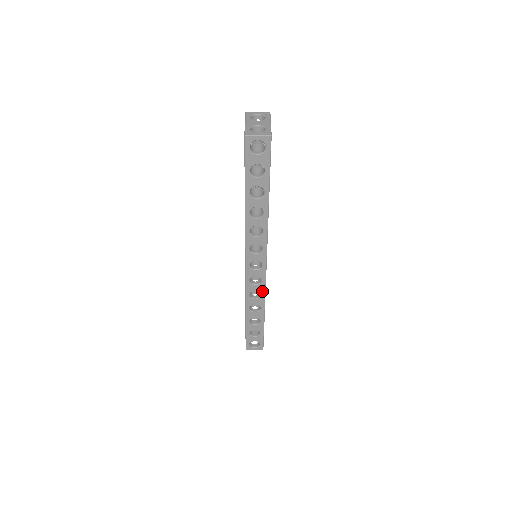
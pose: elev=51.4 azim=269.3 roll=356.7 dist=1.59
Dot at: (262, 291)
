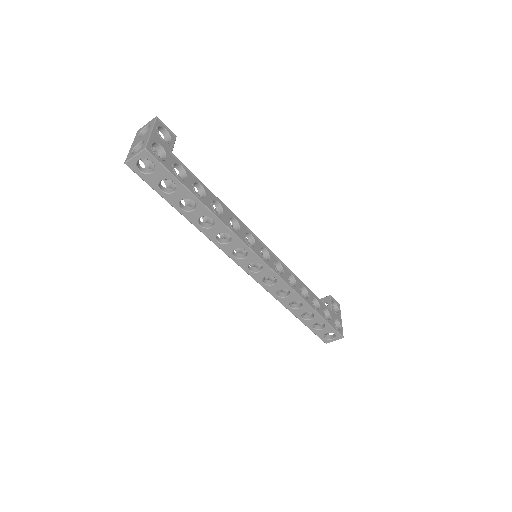
Dot at: (286, 287)
